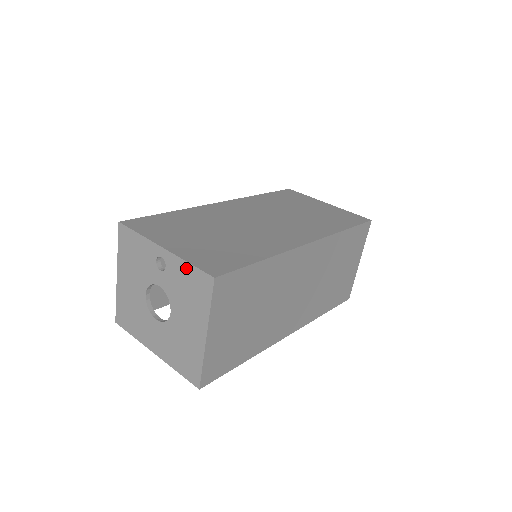
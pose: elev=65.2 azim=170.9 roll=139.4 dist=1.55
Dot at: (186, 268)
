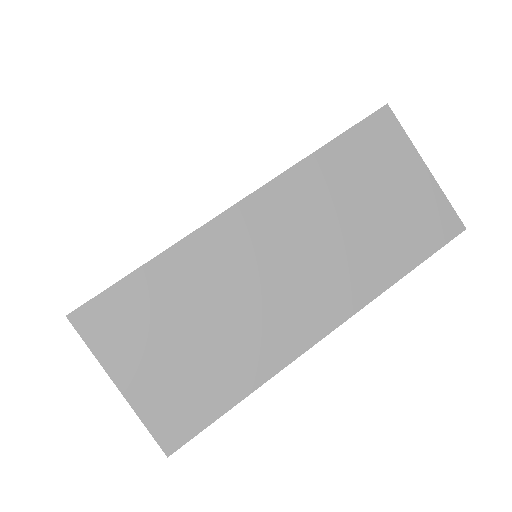
Dot at: occluded
